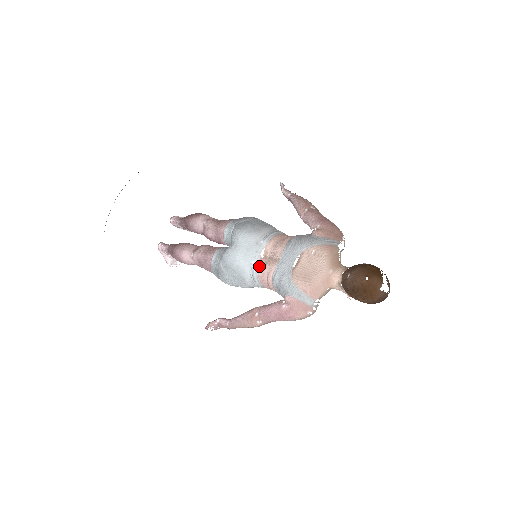
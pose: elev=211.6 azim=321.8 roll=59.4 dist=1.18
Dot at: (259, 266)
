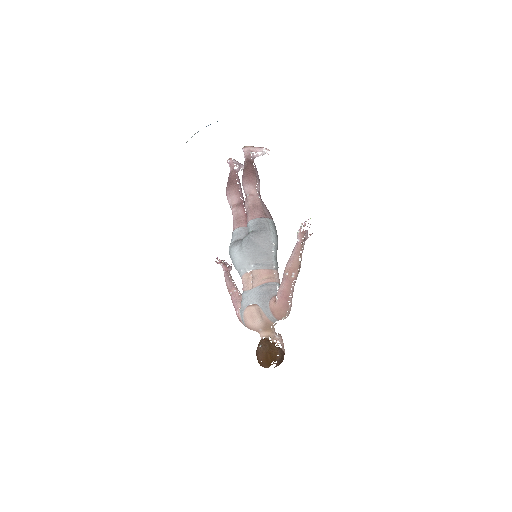
Dot at: (243, 276)
